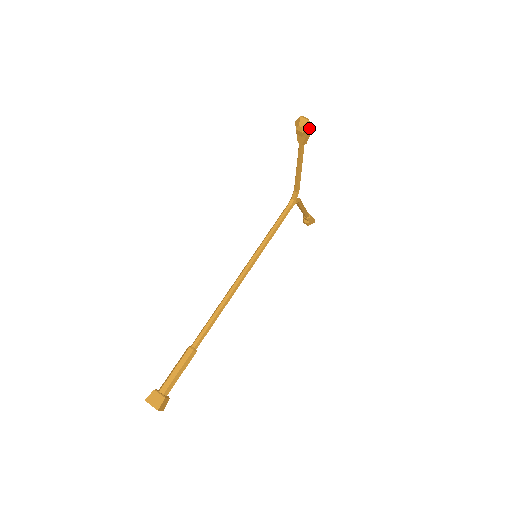
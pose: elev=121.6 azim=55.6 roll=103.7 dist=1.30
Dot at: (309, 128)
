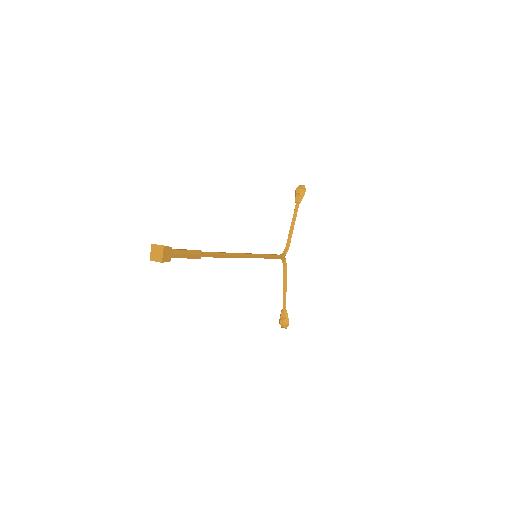
Dot at: (304, 189)
